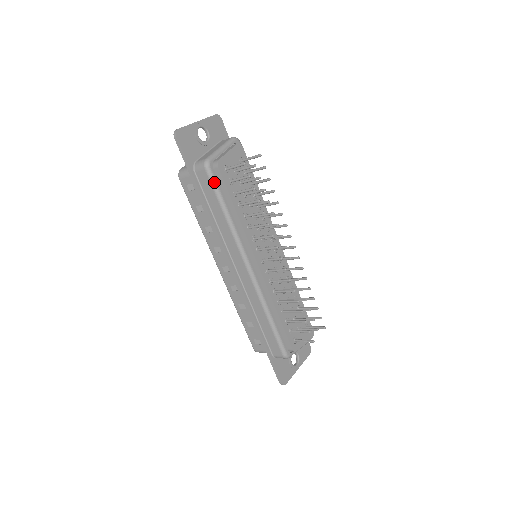
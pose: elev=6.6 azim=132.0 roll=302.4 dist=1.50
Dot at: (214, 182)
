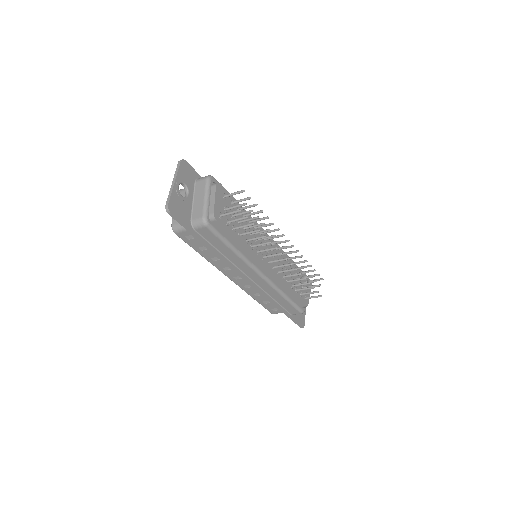
Dot at: (217, 233)
